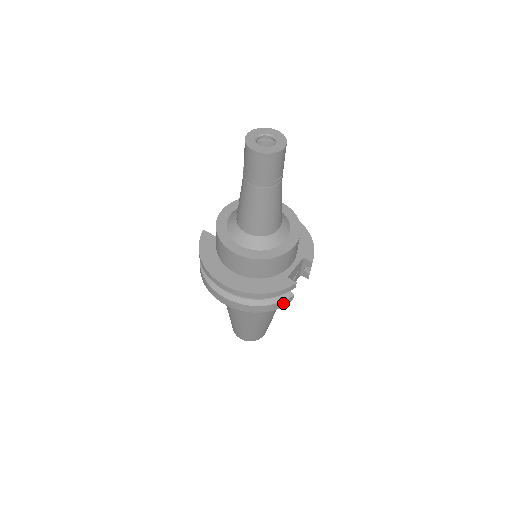
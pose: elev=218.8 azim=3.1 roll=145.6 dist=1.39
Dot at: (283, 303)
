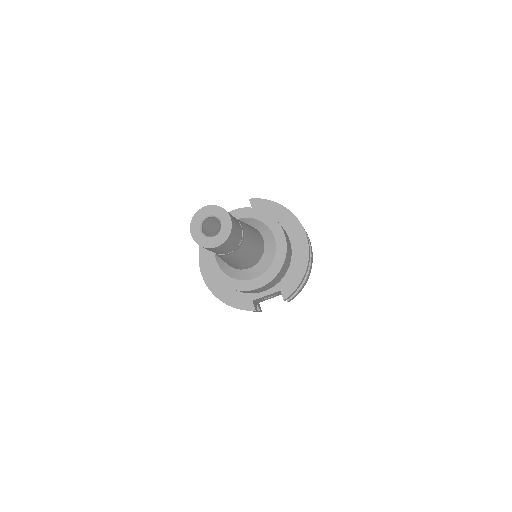
Dot at: occluded
